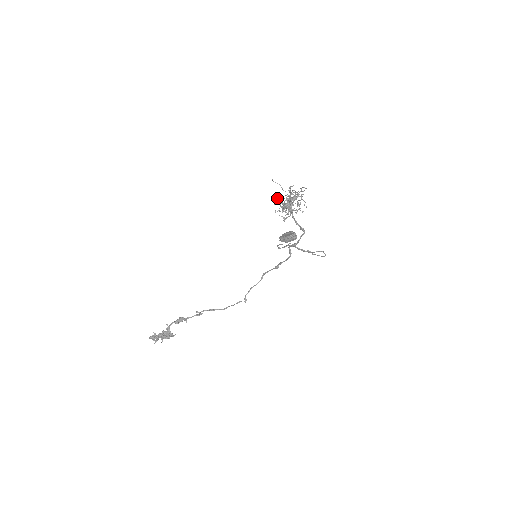
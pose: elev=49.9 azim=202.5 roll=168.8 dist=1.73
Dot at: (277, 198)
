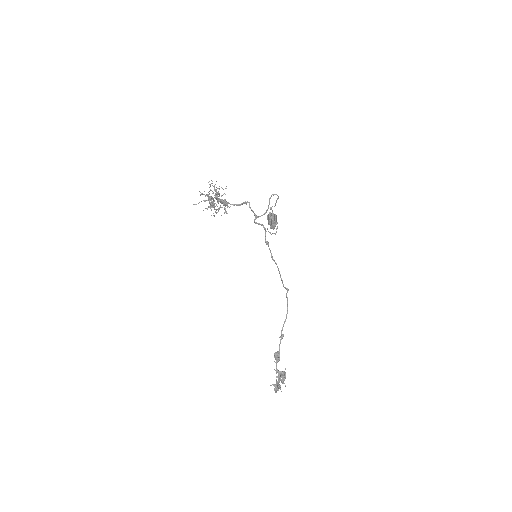
Dot at: (207, 209)
